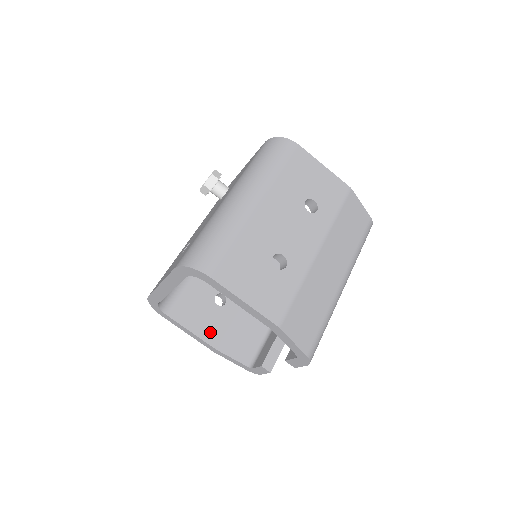
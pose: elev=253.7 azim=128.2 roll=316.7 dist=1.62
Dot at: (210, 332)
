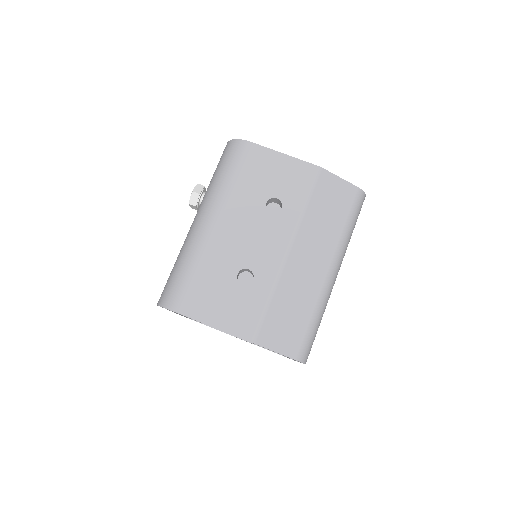
Dot at: occluded
